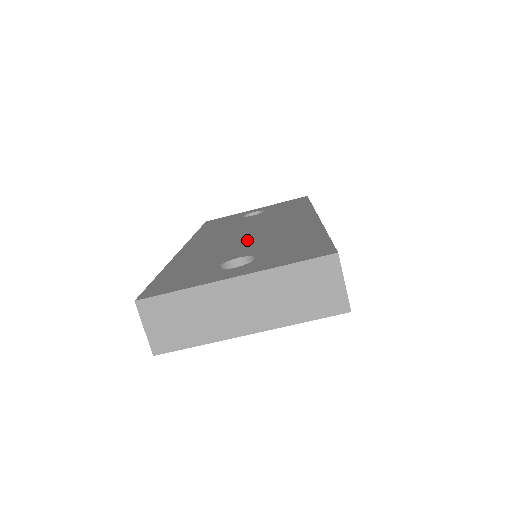
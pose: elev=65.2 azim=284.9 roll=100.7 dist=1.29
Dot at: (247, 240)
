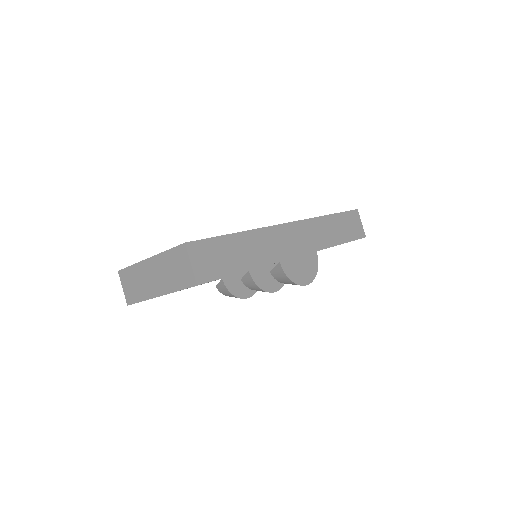
Dot at: occluded
